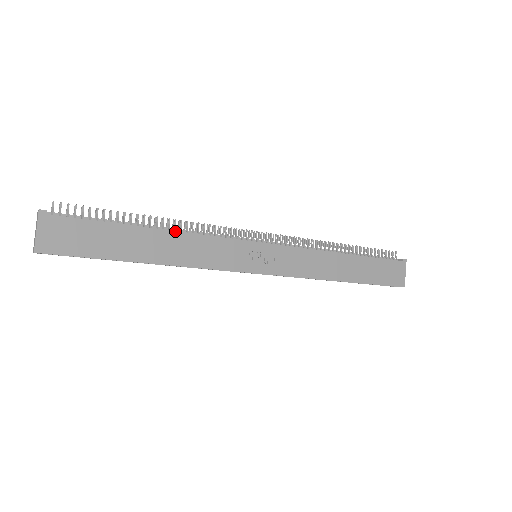
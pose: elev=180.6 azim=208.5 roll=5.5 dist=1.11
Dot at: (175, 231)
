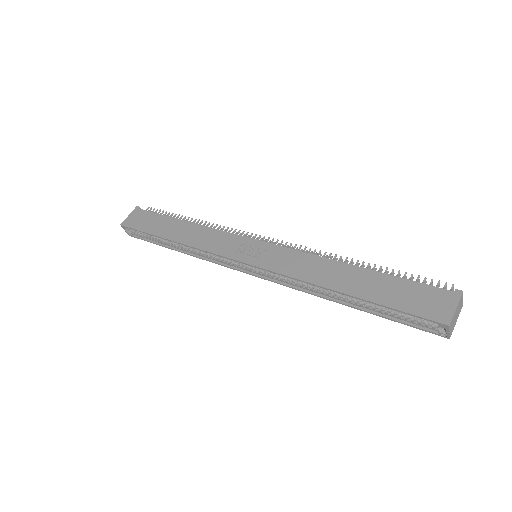
Dot at: (197, 224)
